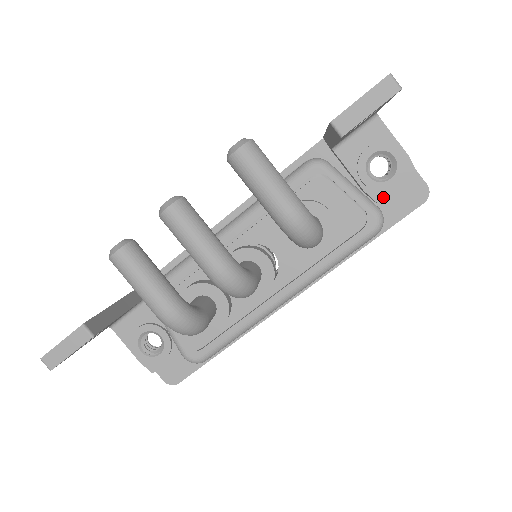
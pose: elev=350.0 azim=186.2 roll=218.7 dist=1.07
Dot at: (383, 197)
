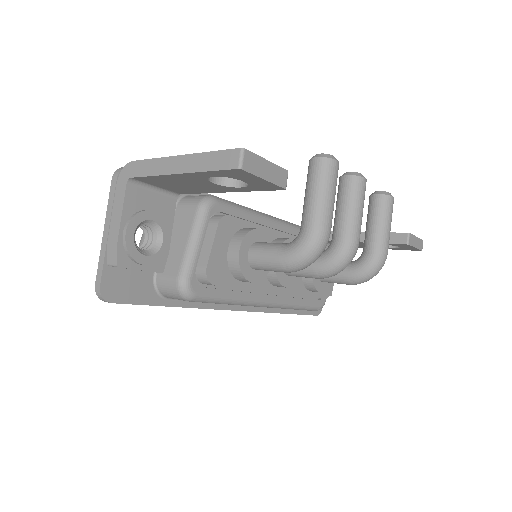
Dot at: occluded
